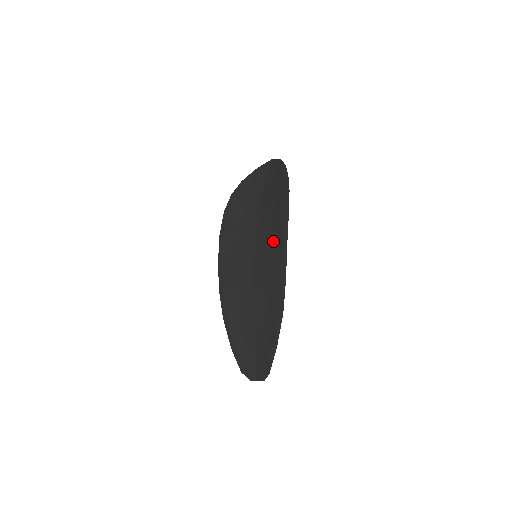
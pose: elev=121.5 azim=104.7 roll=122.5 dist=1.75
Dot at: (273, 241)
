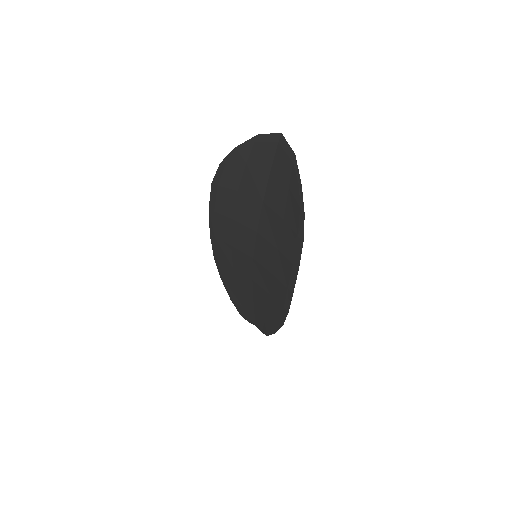
Dot at: (277, 270)
